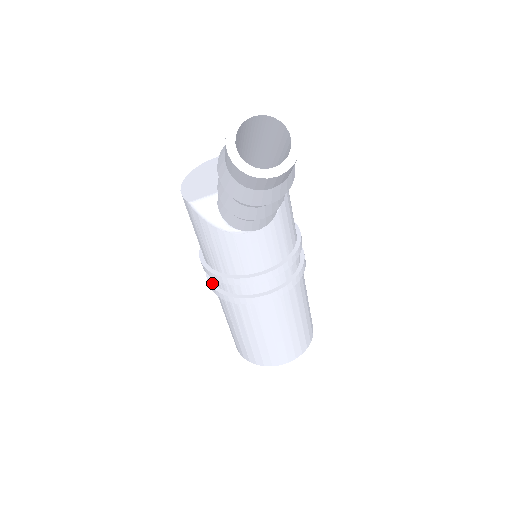
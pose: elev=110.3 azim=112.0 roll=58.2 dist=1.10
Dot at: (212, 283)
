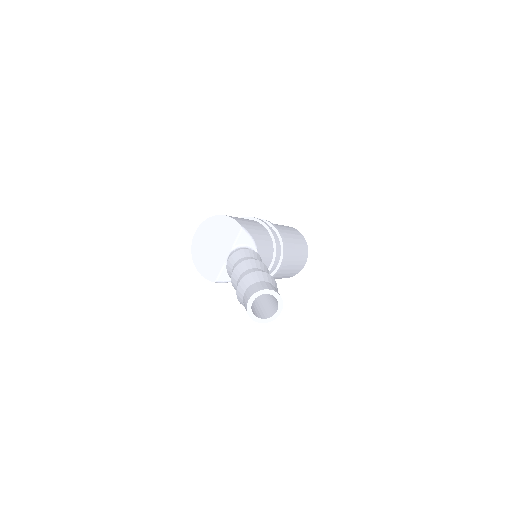
Dot at: occluded
